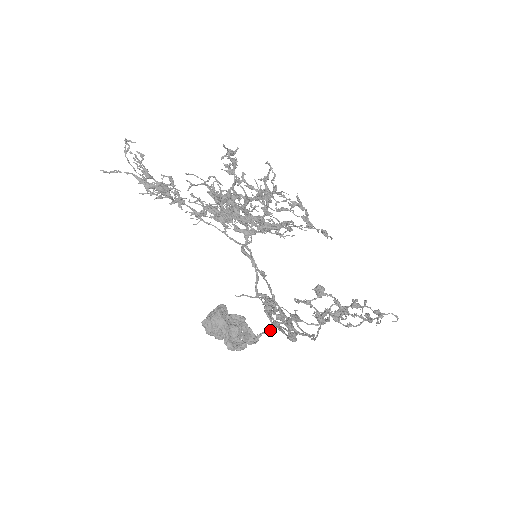
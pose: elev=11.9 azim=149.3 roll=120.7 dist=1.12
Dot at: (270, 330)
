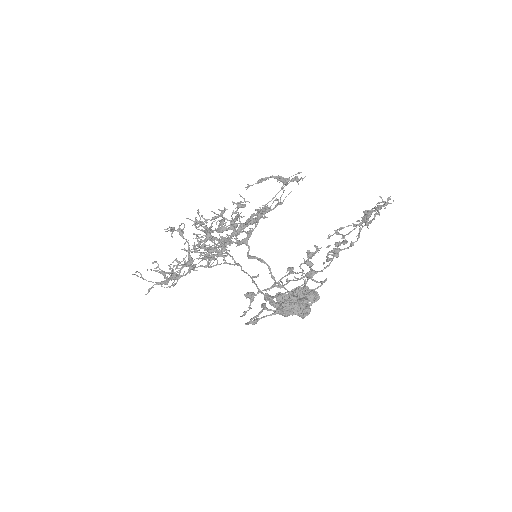
Dot at: (307, 292)
